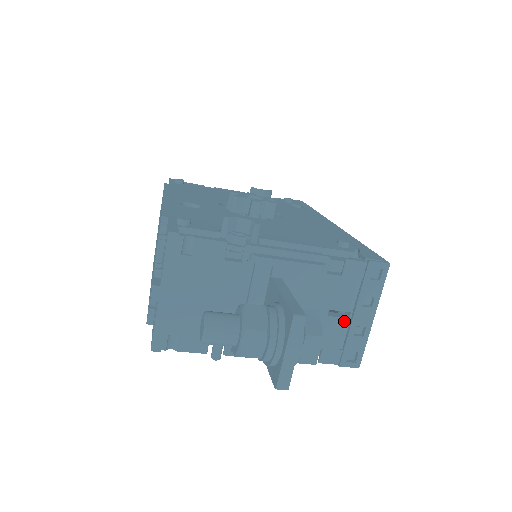
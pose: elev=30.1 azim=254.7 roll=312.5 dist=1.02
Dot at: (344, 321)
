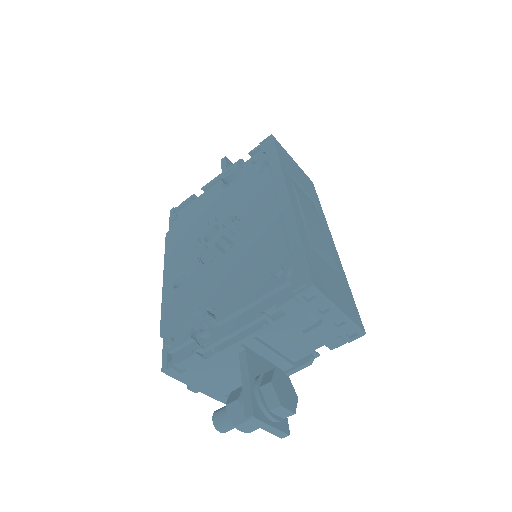
Dot at: (320, 328)
